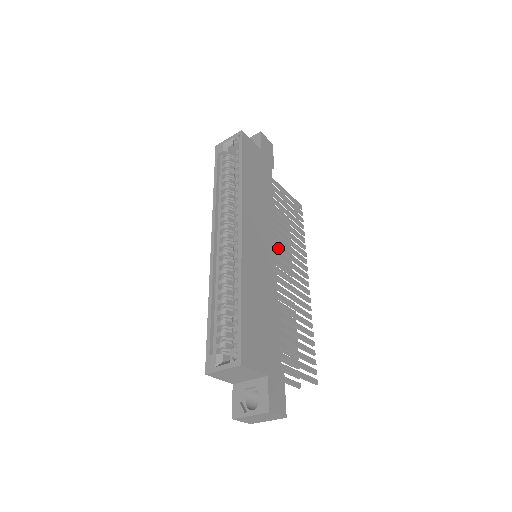
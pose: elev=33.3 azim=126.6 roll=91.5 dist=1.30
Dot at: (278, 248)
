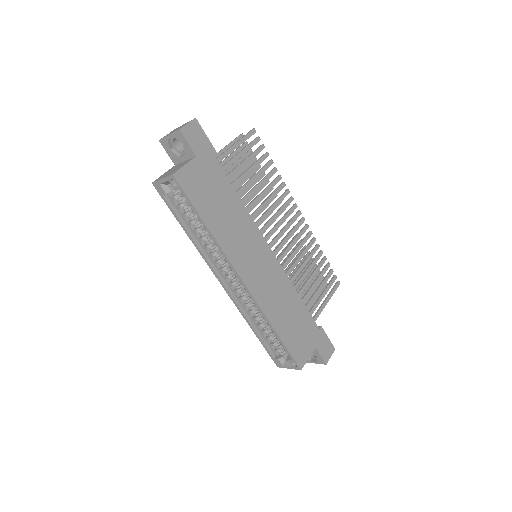
Dot at: occluded
